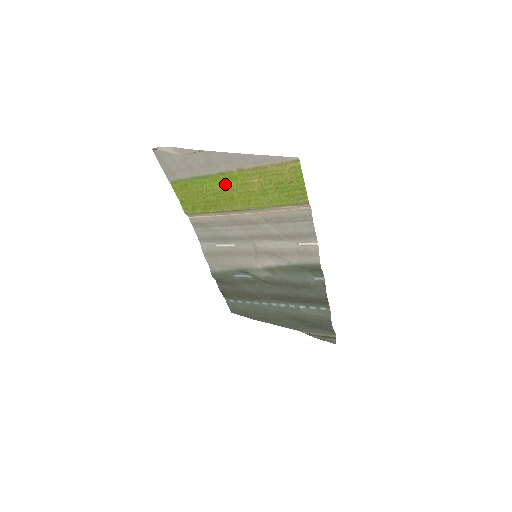
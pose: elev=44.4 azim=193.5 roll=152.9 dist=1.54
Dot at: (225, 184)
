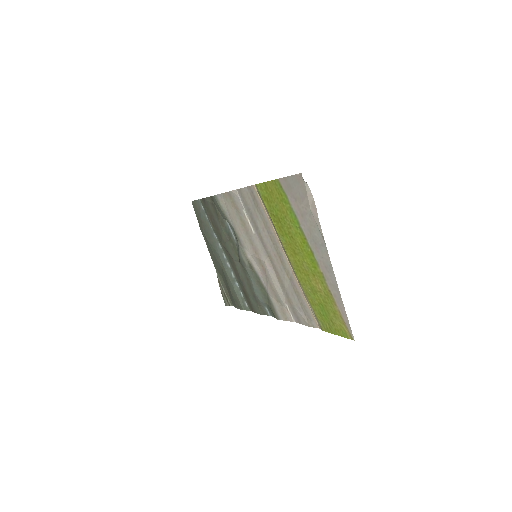
Dot at: (304, 251)
